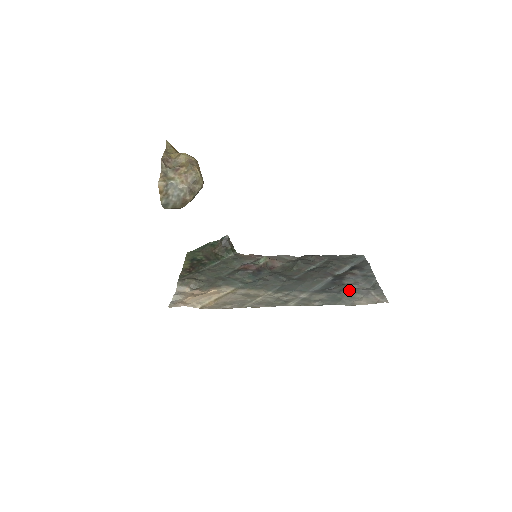
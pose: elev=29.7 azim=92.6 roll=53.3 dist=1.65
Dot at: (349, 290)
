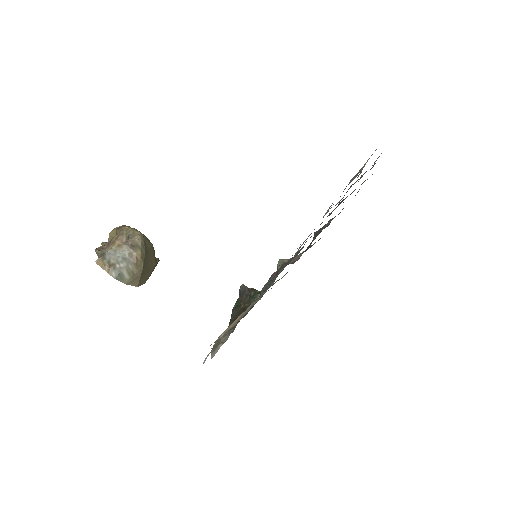
Dot at: occluded
